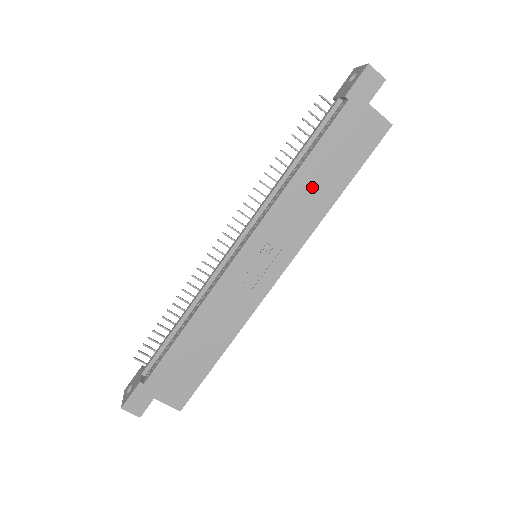
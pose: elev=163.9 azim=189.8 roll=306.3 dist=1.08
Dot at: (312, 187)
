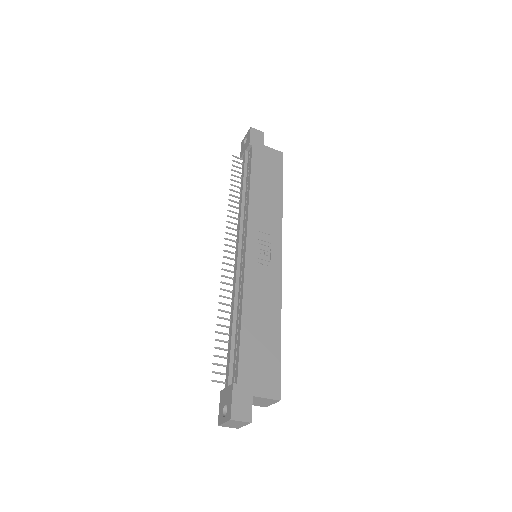
Dot at: (264, 194)
